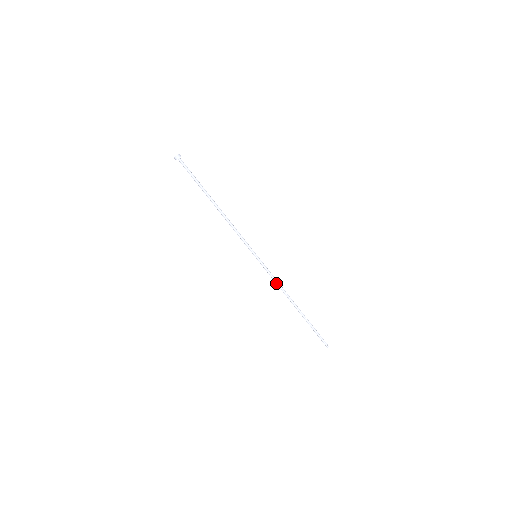
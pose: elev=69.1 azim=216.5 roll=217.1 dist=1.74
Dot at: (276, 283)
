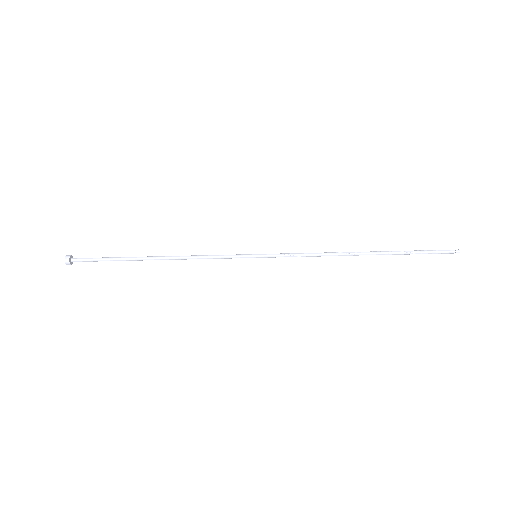
Dot at: (311, 255)
